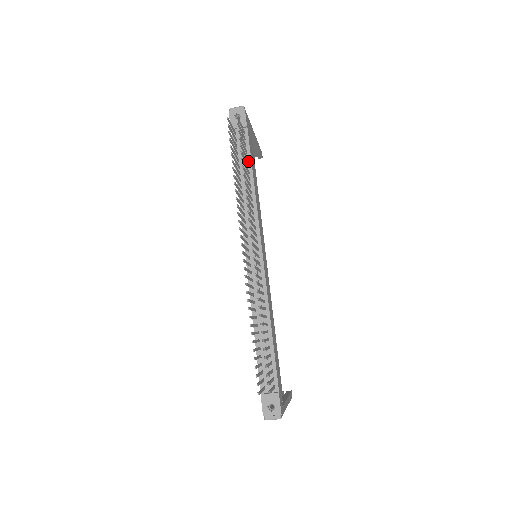
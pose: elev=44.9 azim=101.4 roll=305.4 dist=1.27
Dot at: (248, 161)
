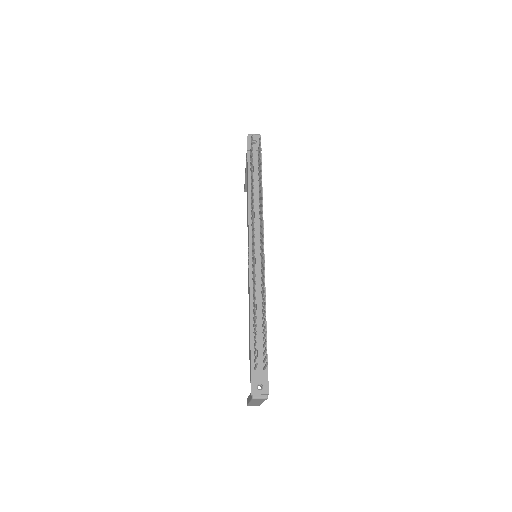
Dot at: occluded
